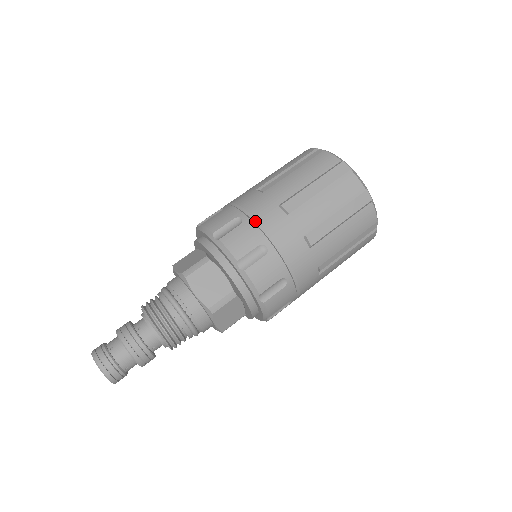
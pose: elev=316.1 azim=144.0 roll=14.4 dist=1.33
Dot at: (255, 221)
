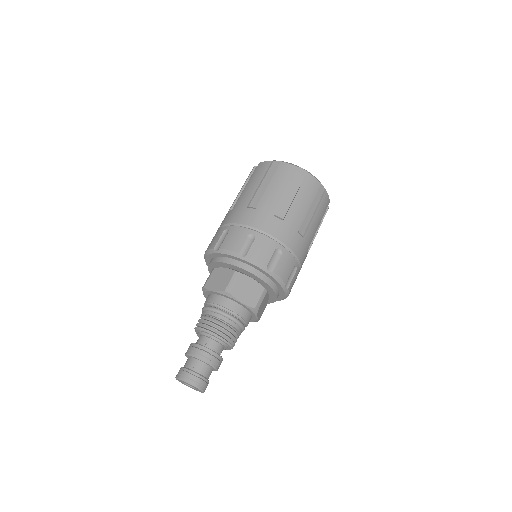
Dot at: (264, 233)
